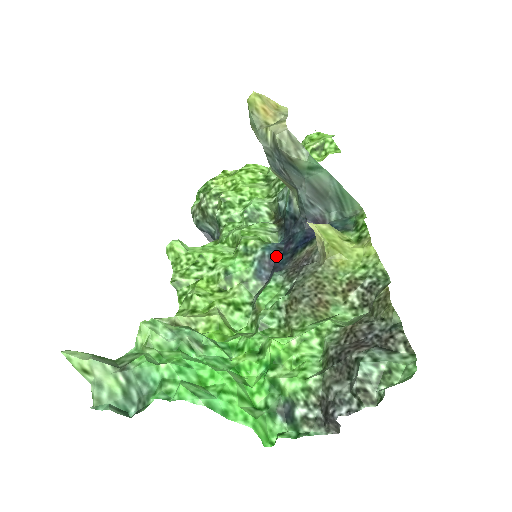
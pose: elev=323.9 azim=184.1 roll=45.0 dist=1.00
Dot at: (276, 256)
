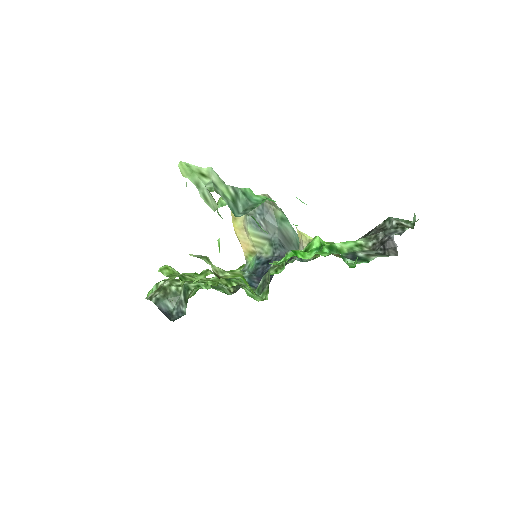
Dot at: (261, 277)
